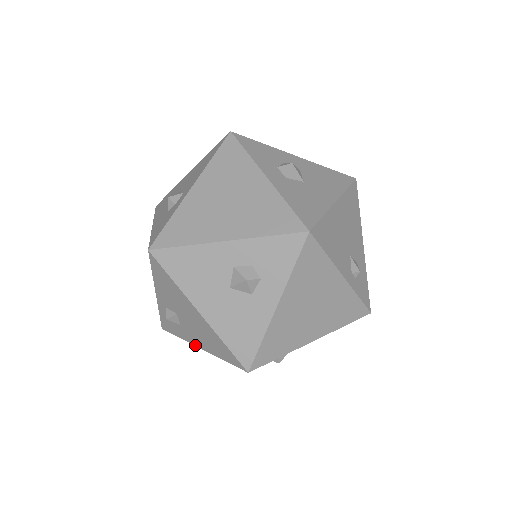
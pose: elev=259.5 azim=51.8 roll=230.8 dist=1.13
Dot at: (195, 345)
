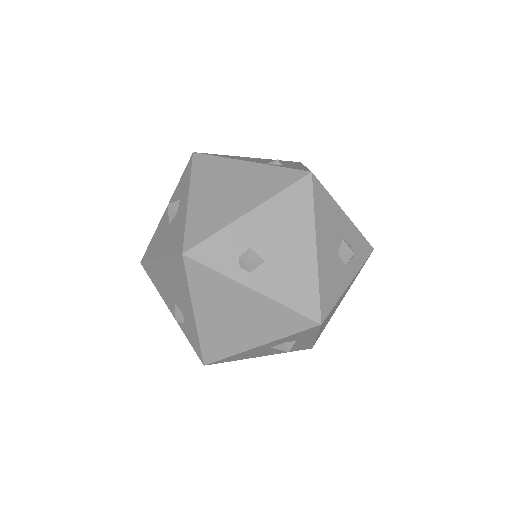
Dot at: (194, 320)
